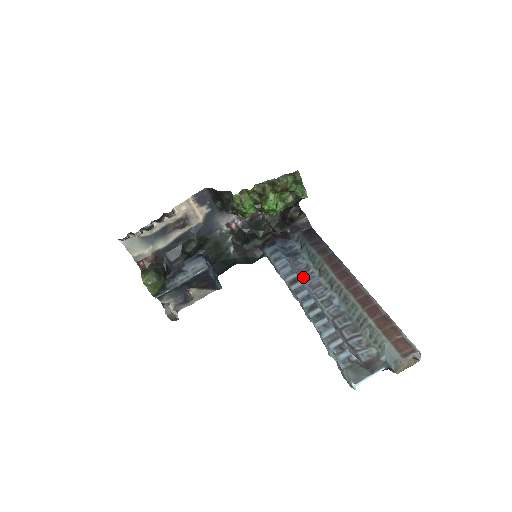
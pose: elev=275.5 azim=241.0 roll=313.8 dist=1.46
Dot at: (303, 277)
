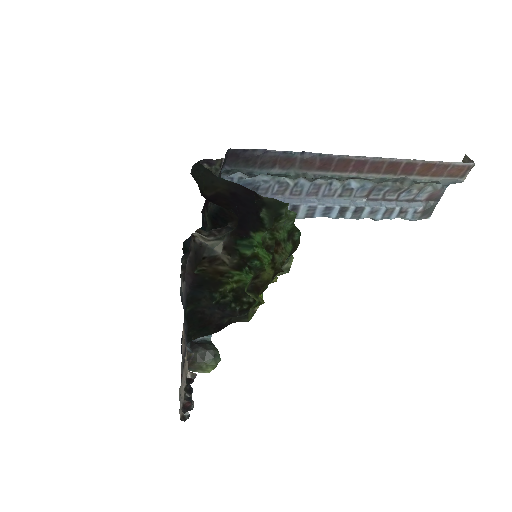
Dot at: (291, 196)
